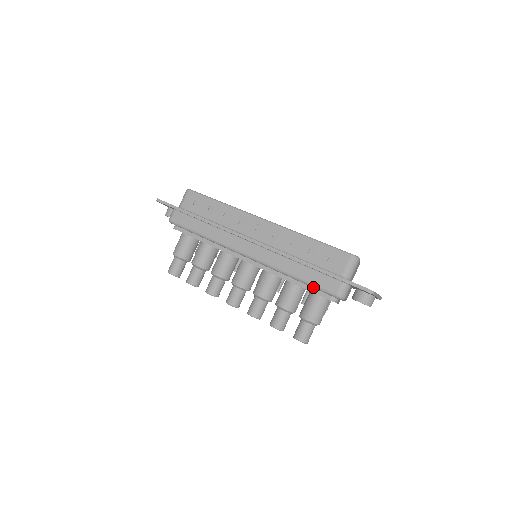
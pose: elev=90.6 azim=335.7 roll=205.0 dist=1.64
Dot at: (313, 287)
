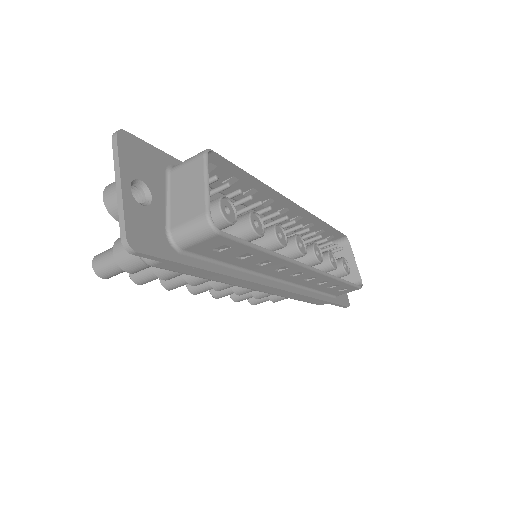
Dot at: occluded
